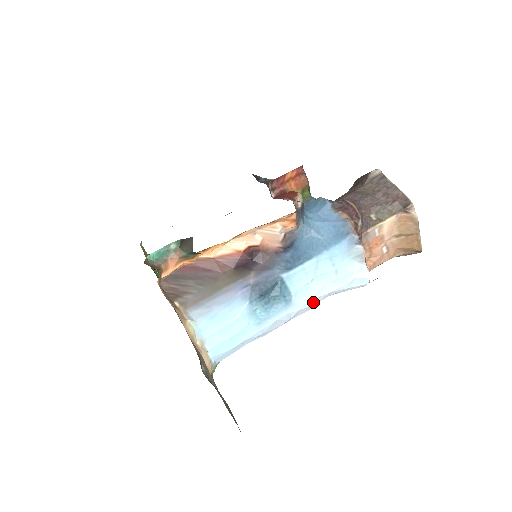
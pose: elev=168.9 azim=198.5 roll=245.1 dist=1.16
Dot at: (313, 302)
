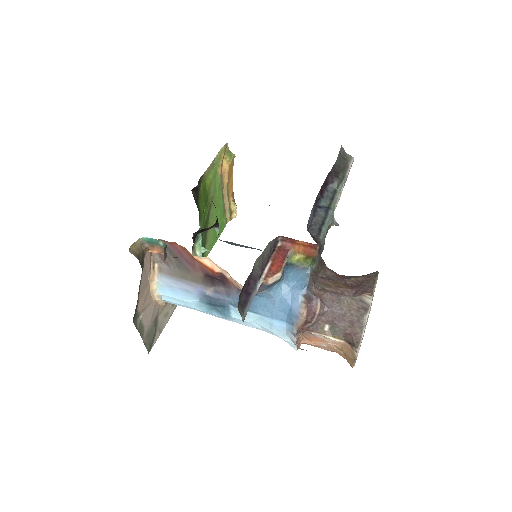
Dot at: occluded
